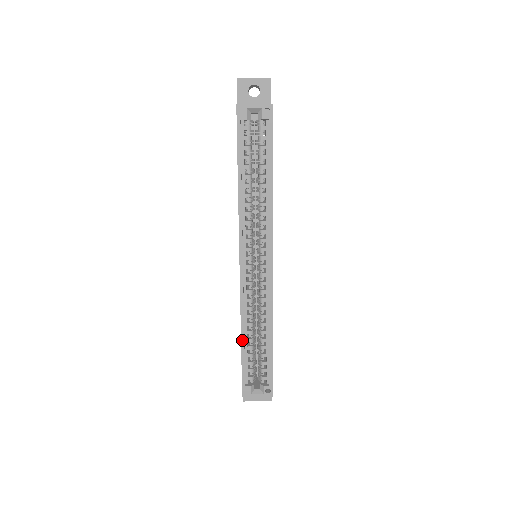
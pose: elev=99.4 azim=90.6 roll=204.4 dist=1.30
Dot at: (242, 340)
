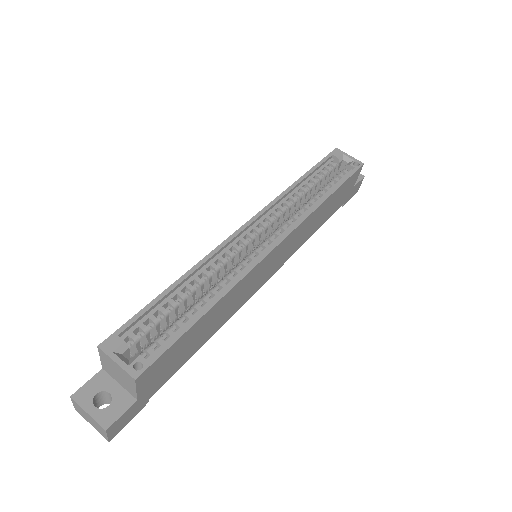
Dot at: (175, 283)
